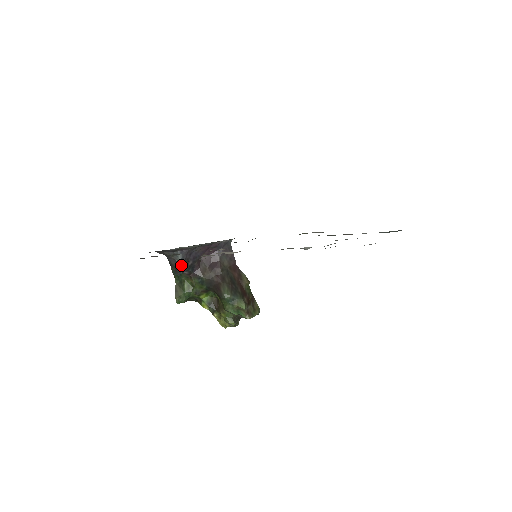
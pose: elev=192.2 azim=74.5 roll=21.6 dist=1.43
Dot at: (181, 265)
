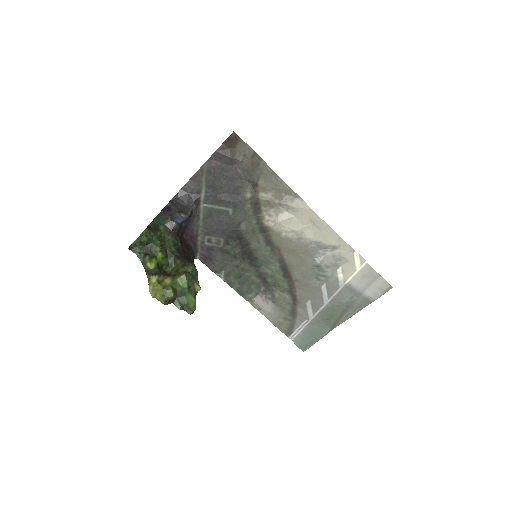
Dot at: (190, 212)
